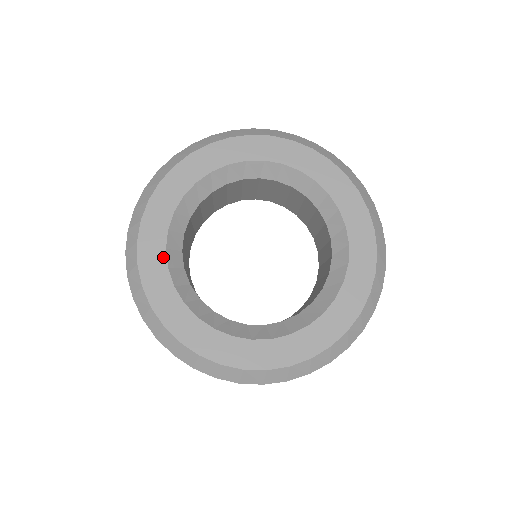
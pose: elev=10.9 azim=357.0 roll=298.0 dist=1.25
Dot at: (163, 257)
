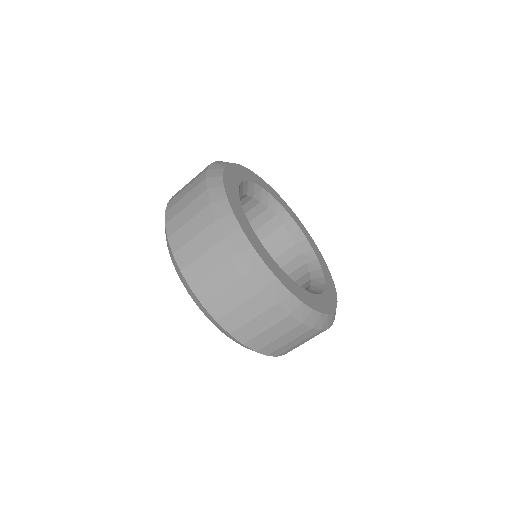
Dot at: (238, 183)
